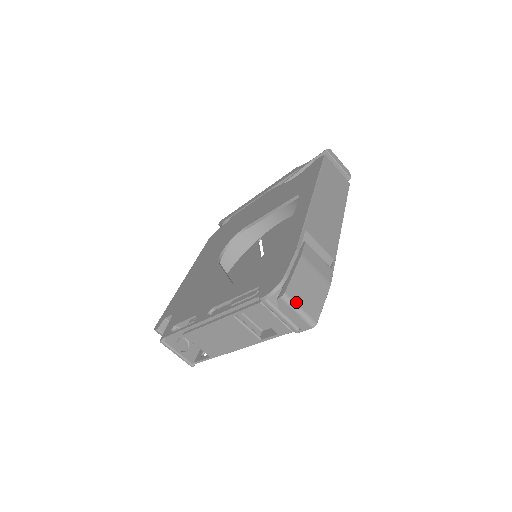
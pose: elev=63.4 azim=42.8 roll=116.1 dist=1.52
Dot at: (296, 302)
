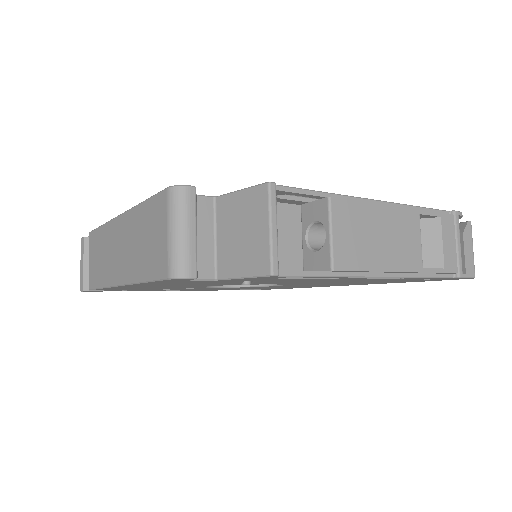
Dot at: occluded
